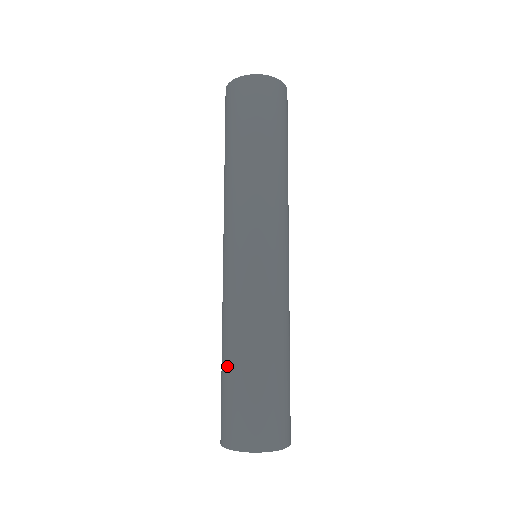
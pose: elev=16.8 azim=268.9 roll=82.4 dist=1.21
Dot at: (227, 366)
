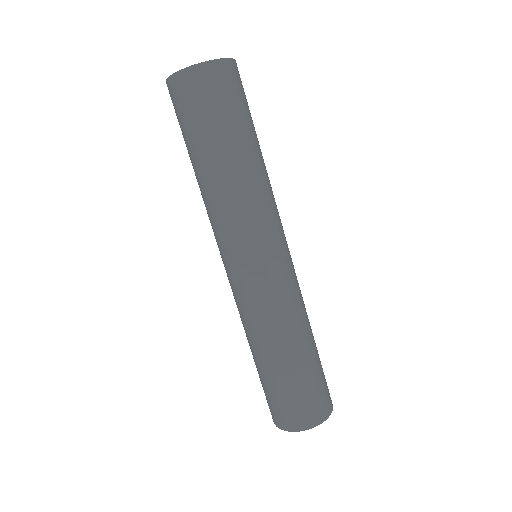
Dot at: occluded
